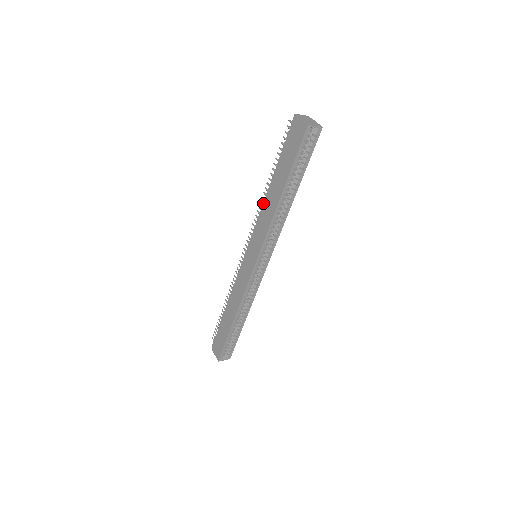
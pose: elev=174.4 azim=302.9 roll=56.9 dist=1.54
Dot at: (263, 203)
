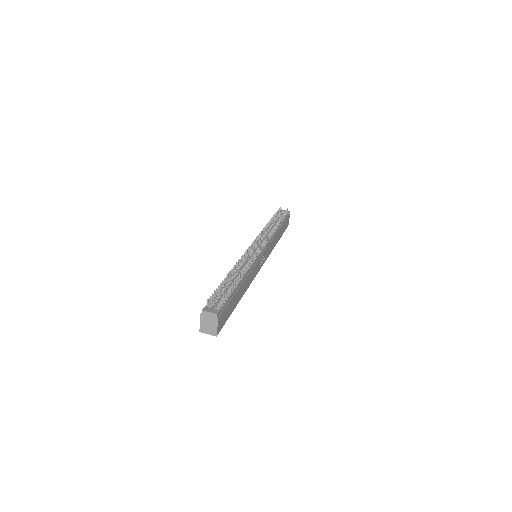
Dot at: occluded
